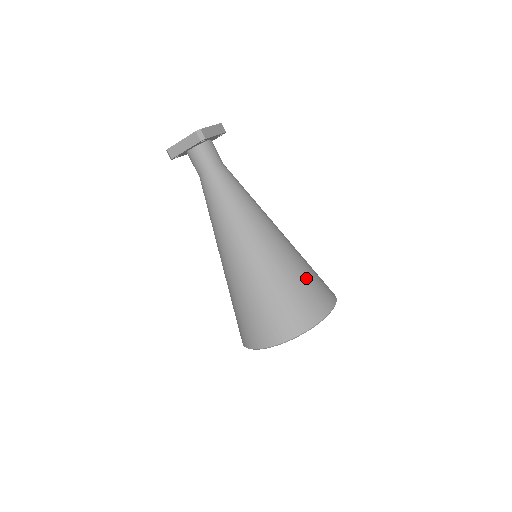
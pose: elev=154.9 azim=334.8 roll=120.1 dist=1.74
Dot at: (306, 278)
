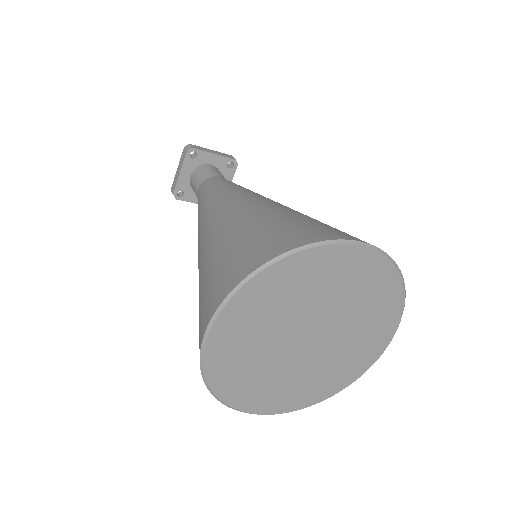
Dot at: (300, 218)
